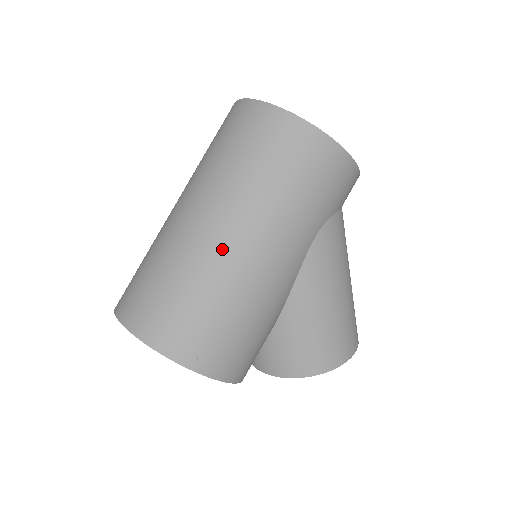
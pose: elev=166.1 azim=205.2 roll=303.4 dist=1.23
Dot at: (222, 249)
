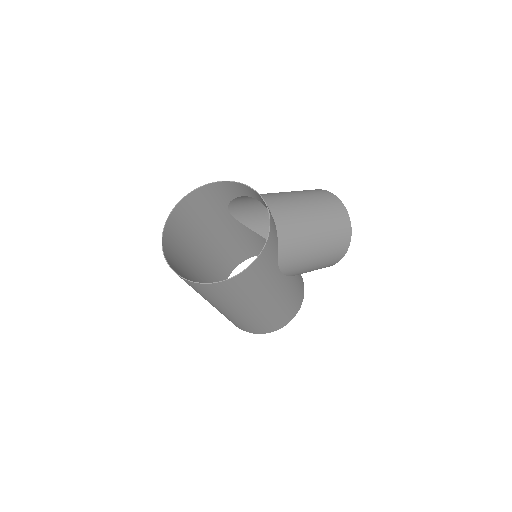
Dot at: (247, 316)
